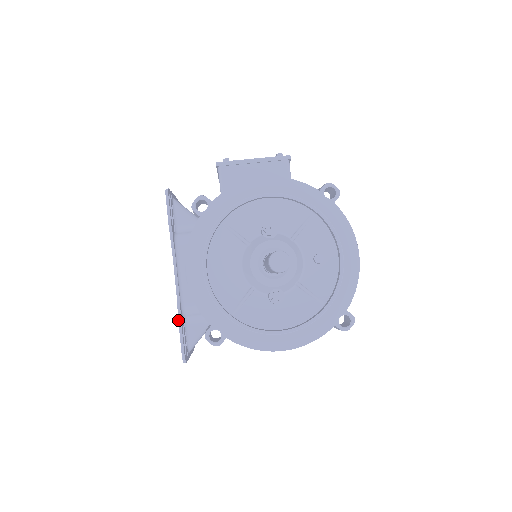
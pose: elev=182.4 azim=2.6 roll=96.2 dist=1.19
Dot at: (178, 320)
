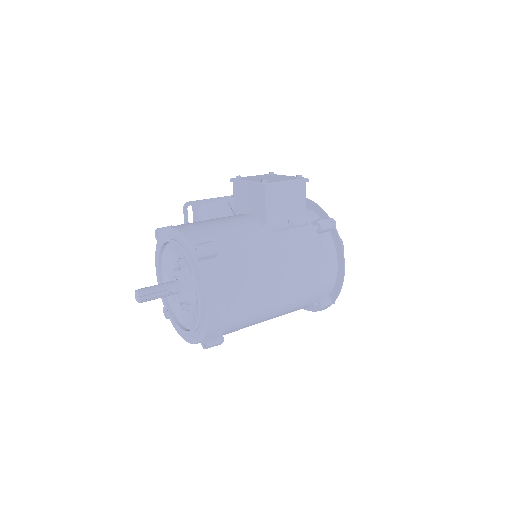
Dot at: occluded
